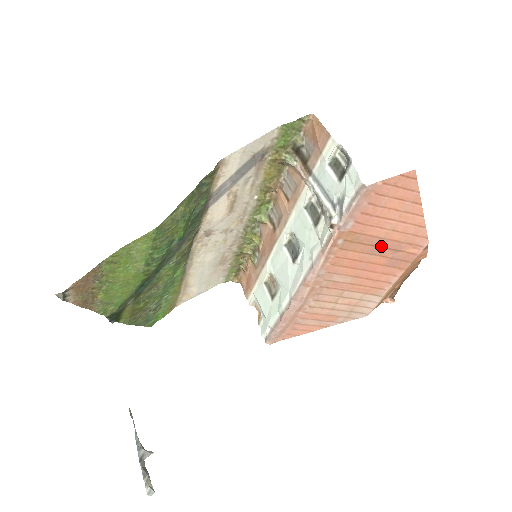
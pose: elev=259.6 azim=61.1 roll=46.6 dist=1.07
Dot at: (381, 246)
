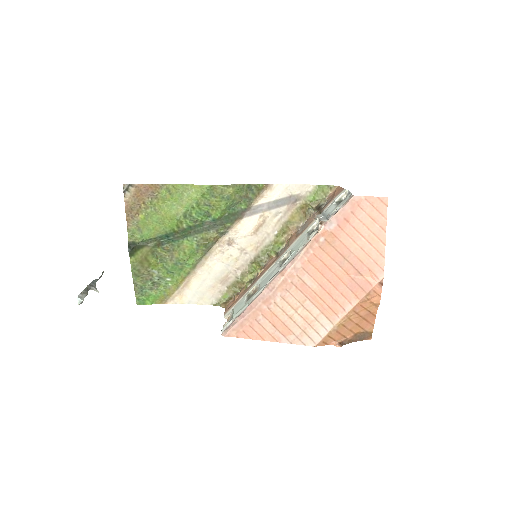
Dot at: (349, 260)
